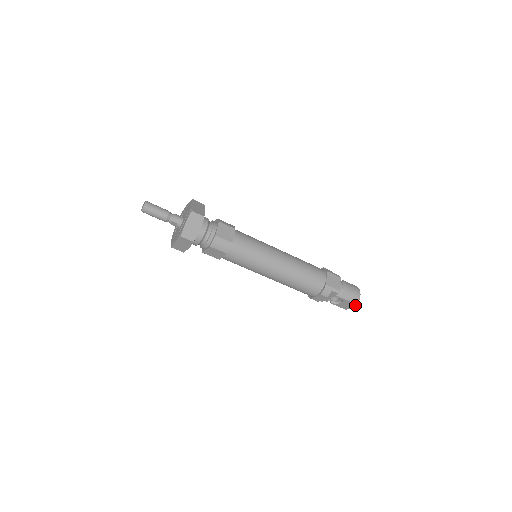
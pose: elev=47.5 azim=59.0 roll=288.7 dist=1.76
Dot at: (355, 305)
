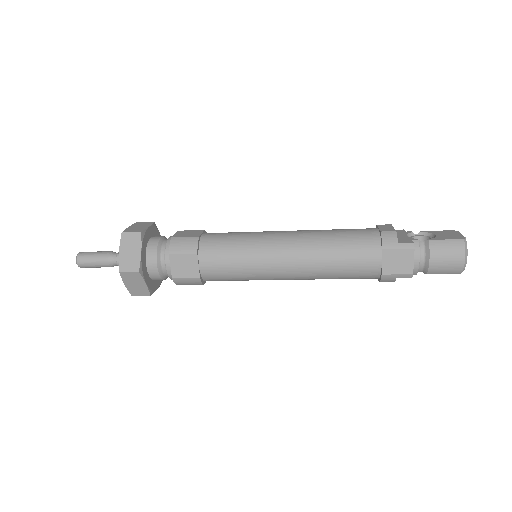
Dot at: (459, 272)
